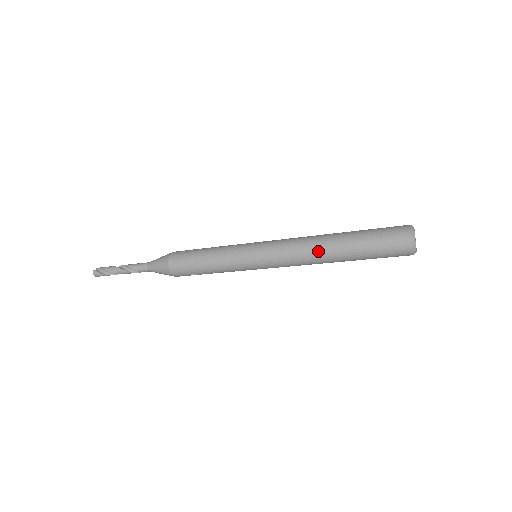
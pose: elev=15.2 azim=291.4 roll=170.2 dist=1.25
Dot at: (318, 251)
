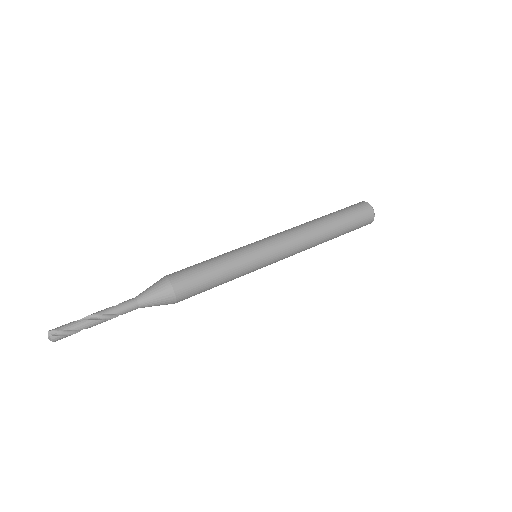
Dot at: (316, 241)
